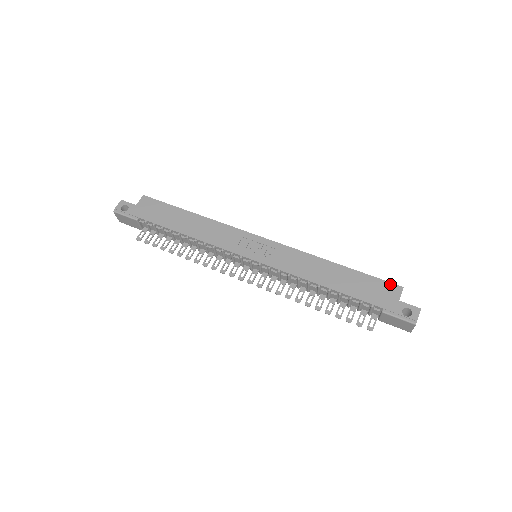
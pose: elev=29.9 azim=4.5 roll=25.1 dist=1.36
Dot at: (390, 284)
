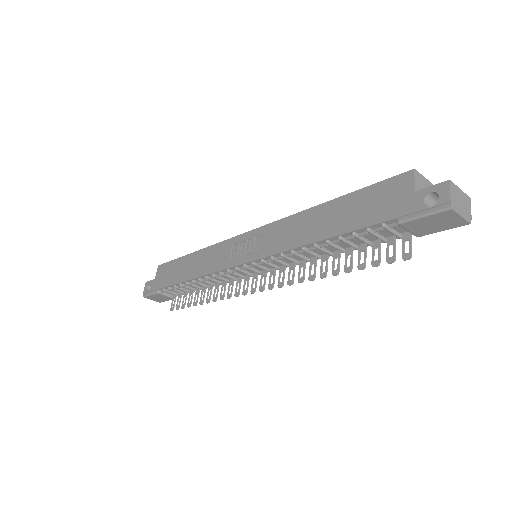
Dot at: (394, 179)
